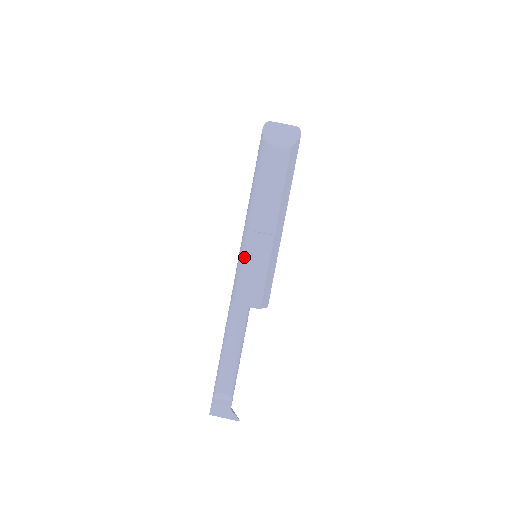
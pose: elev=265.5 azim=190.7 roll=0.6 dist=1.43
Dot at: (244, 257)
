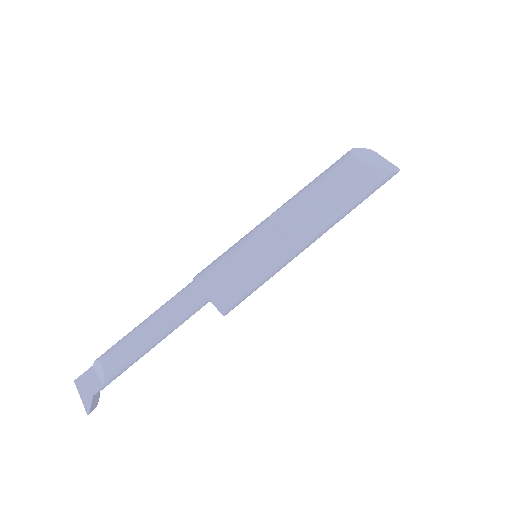
Dot at: (240, 240)
